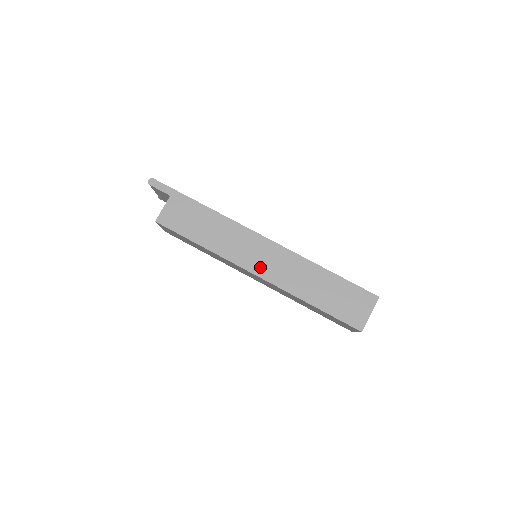
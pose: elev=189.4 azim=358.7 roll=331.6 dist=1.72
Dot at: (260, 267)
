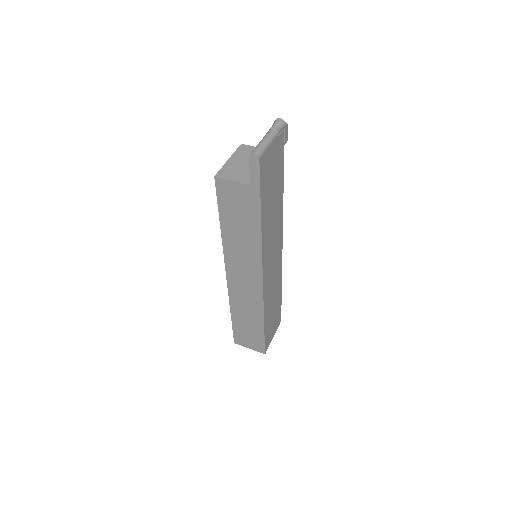
Dot at: (235, 279)
